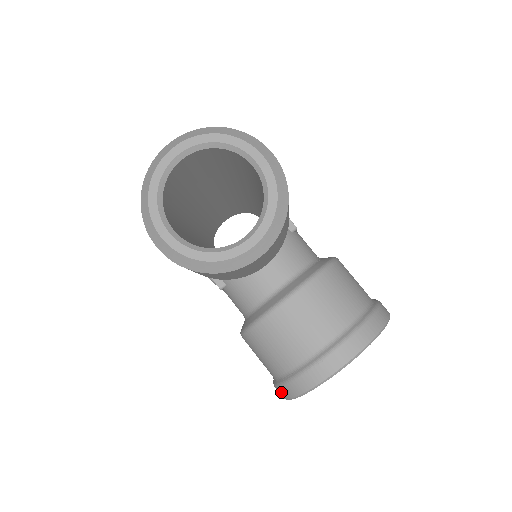
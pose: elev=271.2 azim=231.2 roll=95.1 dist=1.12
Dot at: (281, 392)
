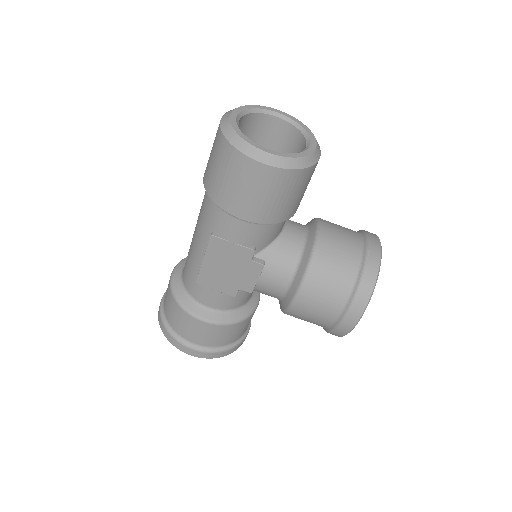
Dot at: (357, 308)
